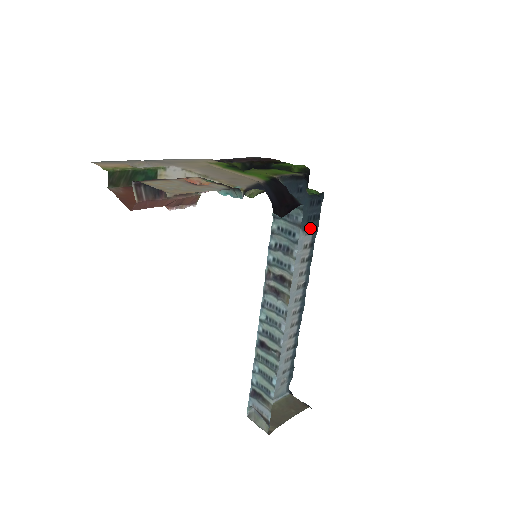
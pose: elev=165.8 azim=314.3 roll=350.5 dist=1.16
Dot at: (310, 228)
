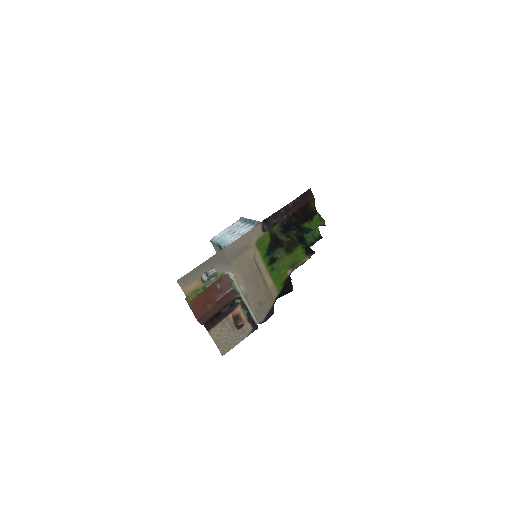
Dot at: occluded
